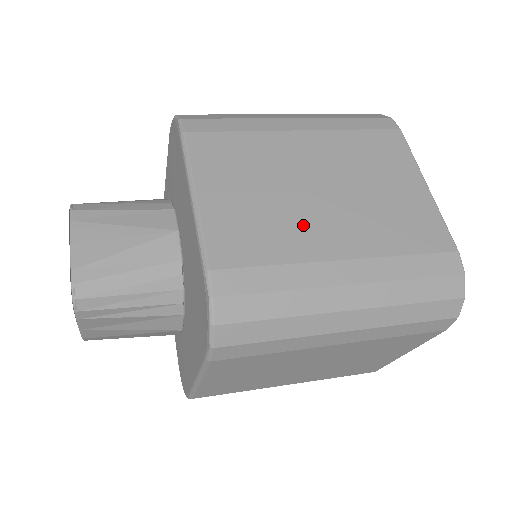
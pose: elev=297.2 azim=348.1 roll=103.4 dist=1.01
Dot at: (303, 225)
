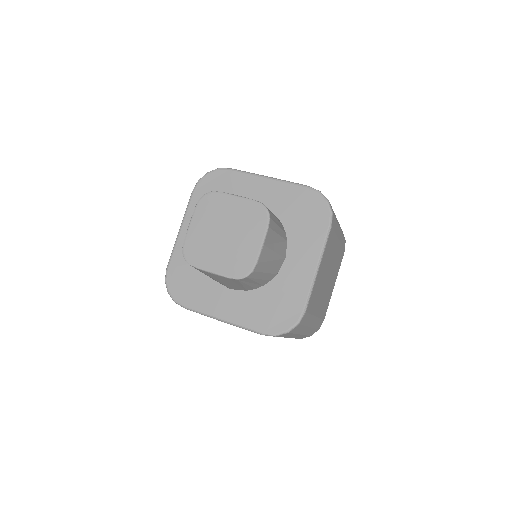
Dot at: occluded
